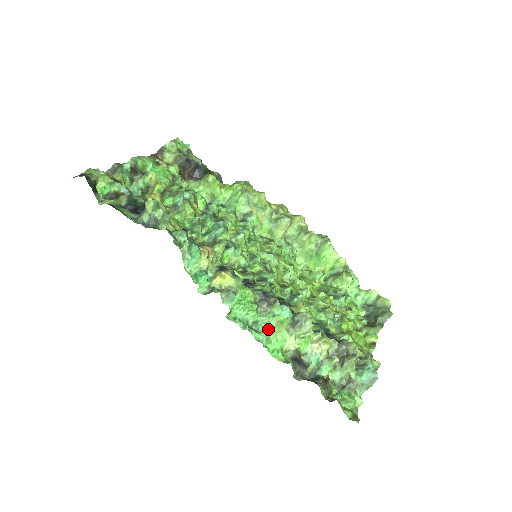
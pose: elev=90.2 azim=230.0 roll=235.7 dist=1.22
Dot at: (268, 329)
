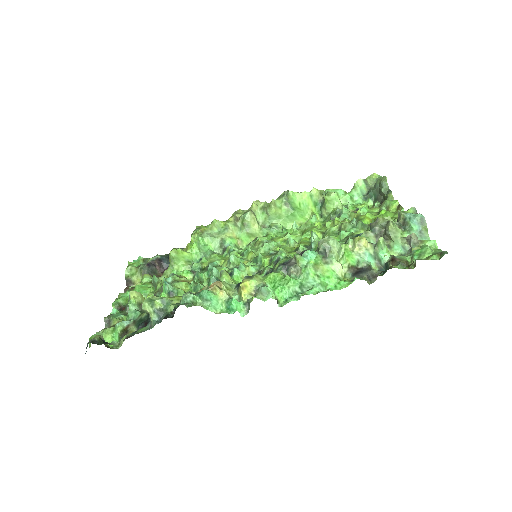
Dot at: (314, 279)
